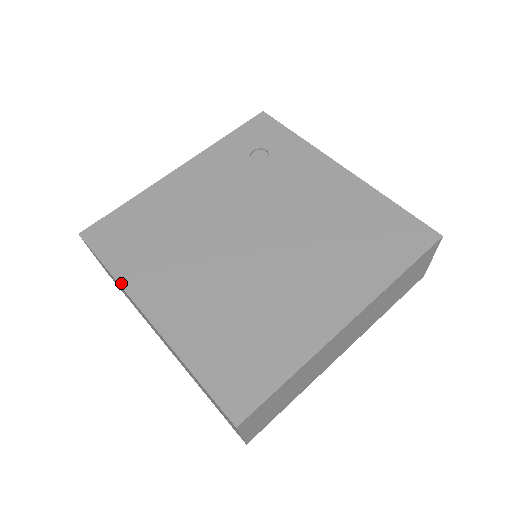
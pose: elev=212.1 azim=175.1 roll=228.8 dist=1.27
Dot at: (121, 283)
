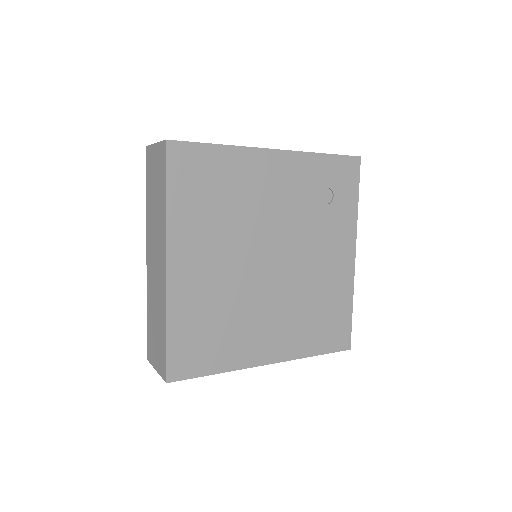
Dot at: (168, 221)
